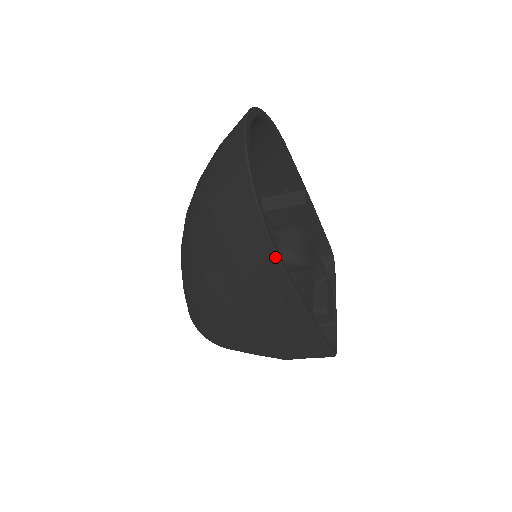
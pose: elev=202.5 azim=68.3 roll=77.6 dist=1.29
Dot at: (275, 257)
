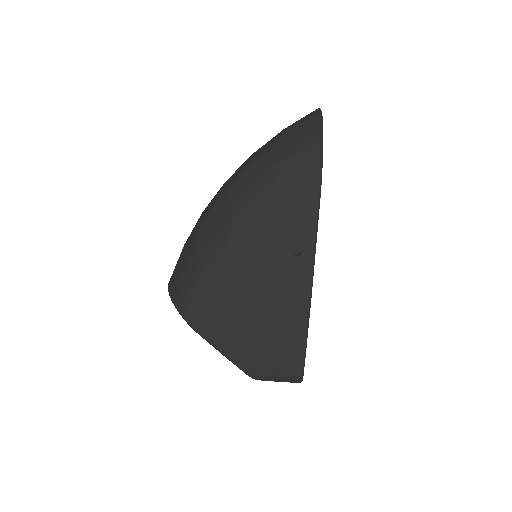
Dot at: (319, 192)
